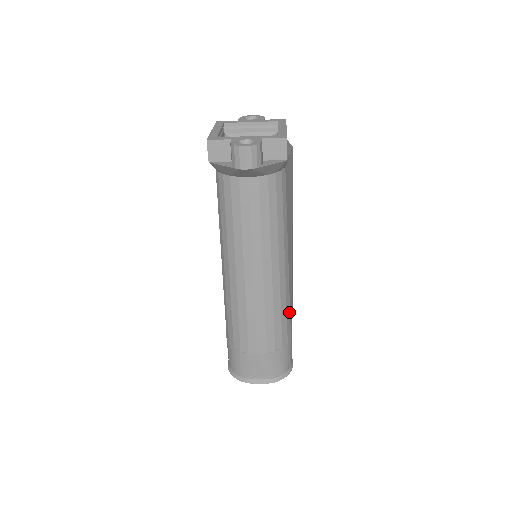
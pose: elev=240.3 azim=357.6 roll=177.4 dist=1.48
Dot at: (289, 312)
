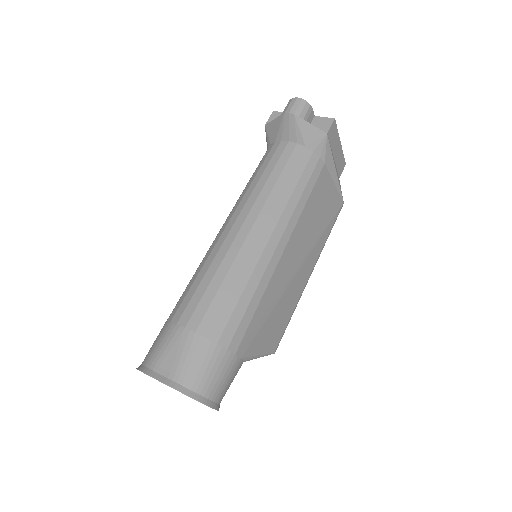
Dot at: (252, 313)
